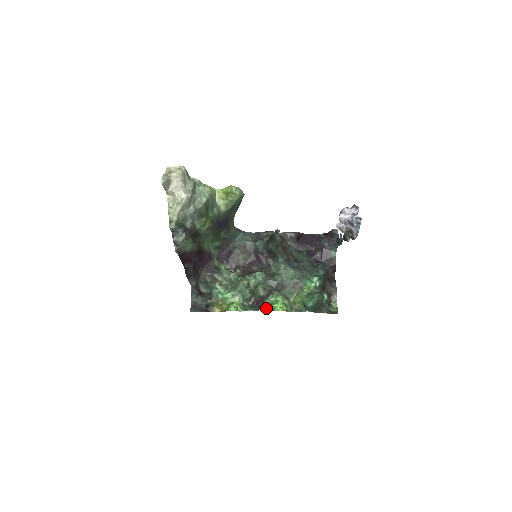
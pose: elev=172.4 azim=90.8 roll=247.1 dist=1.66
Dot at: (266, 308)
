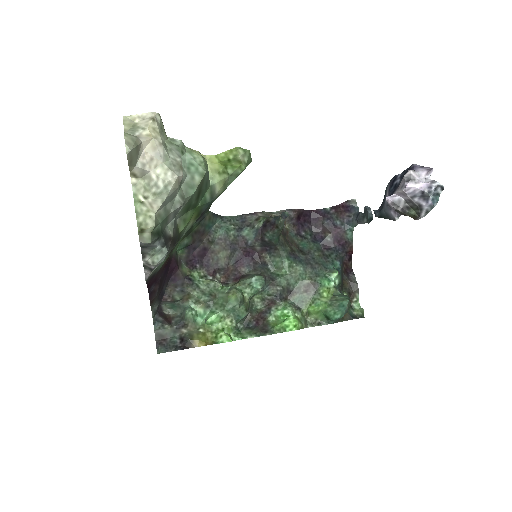
Dot at: (273, 329)
